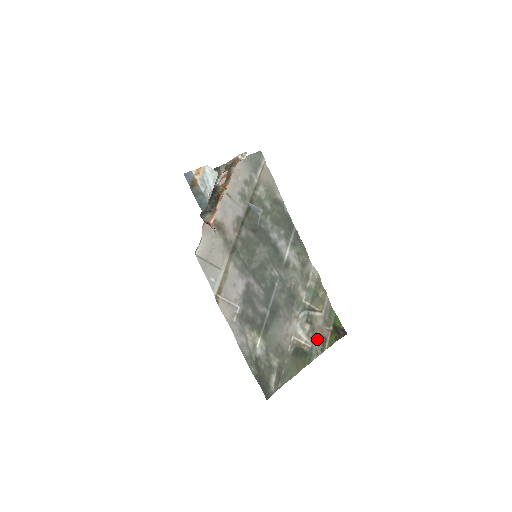
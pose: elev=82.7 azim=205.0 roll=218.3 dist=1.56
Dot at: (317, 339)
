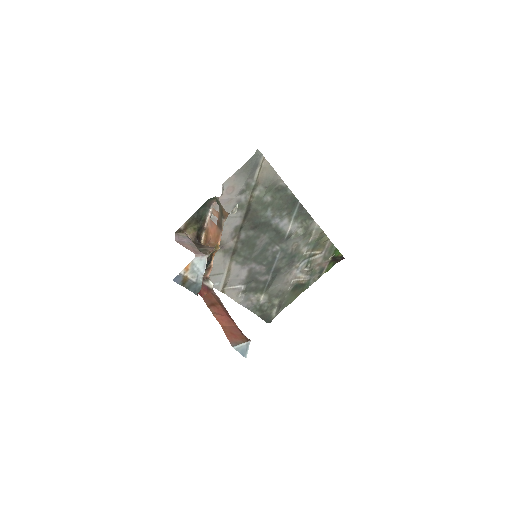
Dot at: (315, 272)
